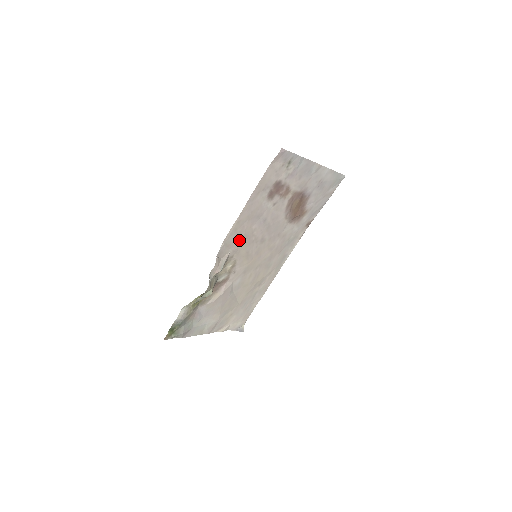
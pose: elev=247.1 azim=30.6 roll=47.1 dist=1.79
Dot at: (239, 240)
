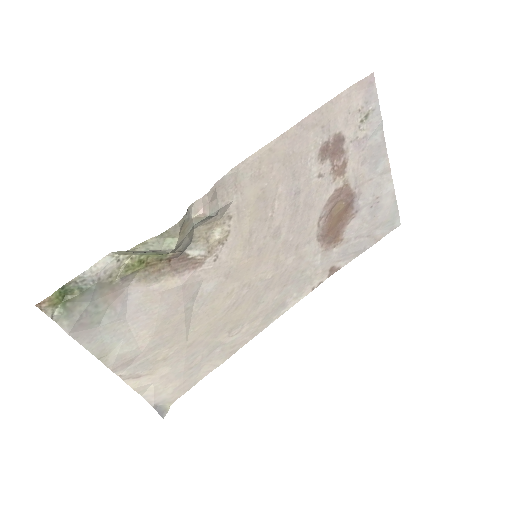
Dot at: (254, 192)
